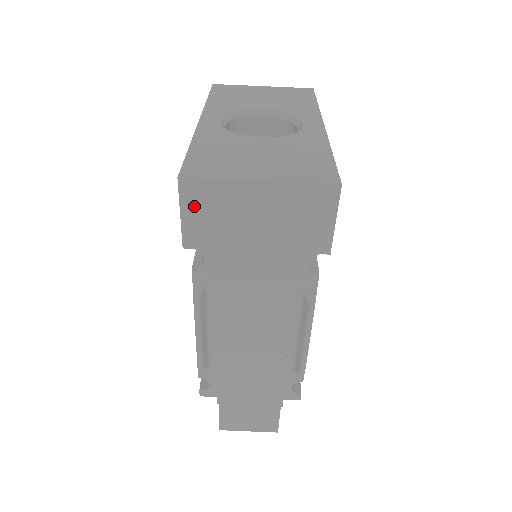
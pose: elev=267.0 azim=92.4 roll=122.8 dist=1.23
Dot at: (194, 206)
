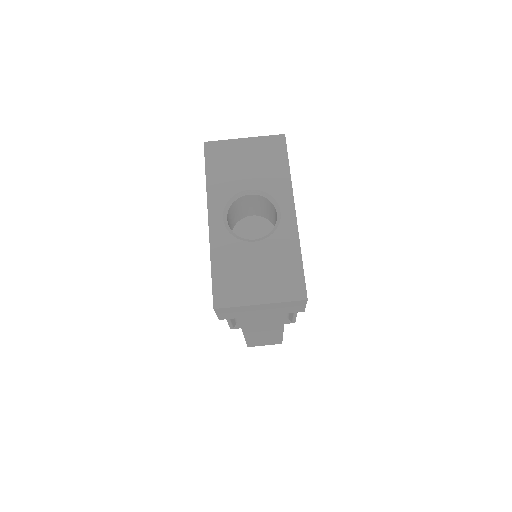
Dot at: (224, 312)
